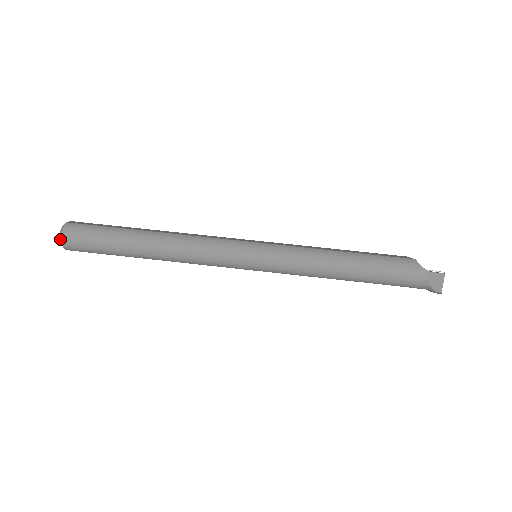
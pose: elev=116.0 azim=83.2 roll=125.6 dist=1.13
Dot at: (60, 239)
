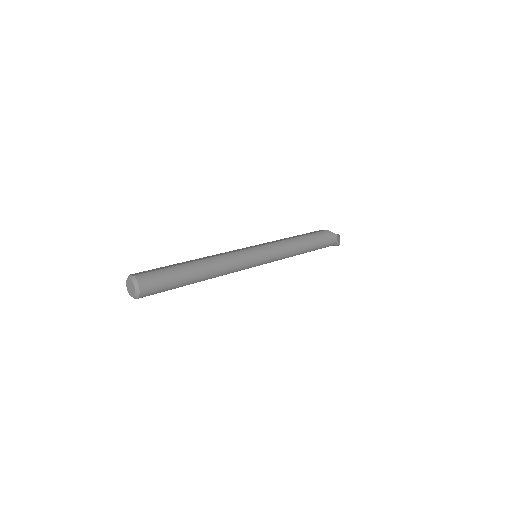
Dot at: (137, 290)
